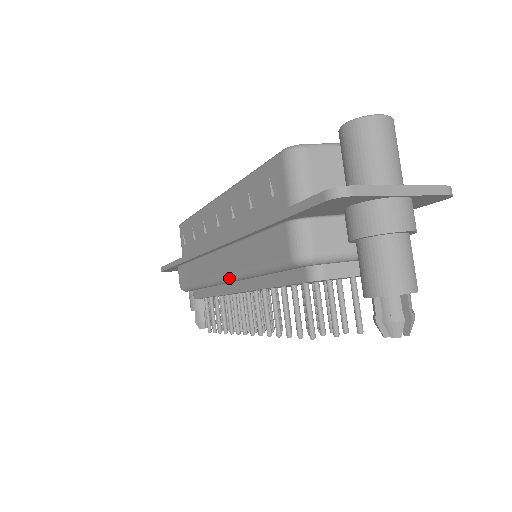
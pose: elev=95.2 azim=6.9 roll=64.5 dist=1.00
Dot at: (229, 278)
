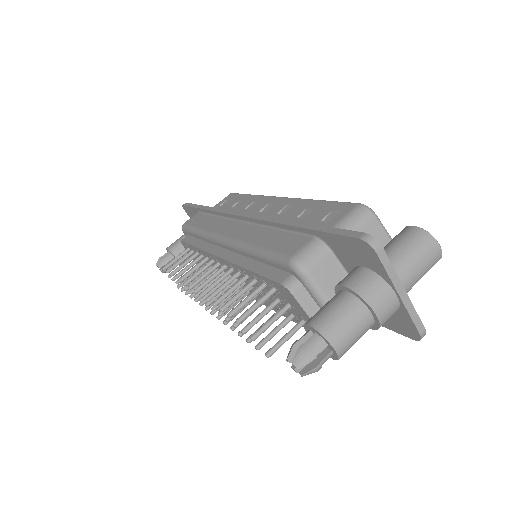
Dot at: (229, 241)
